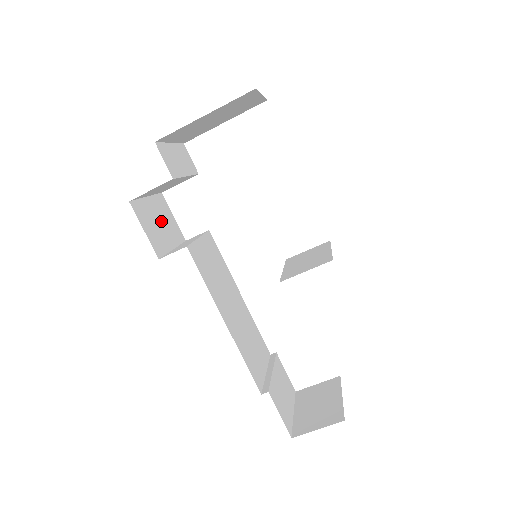
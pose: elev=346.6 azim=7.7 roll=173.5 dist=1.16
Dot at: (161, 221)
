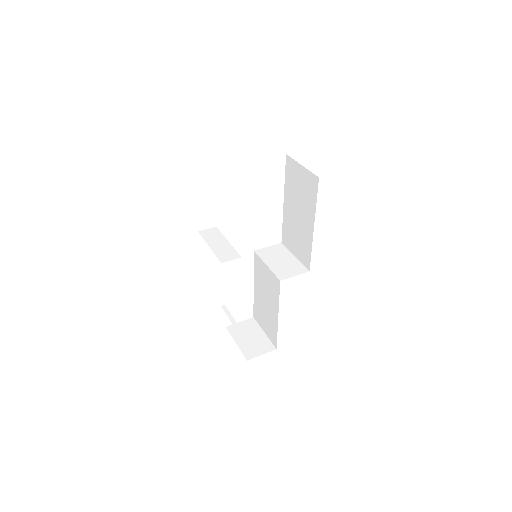
Dot at: occluded
